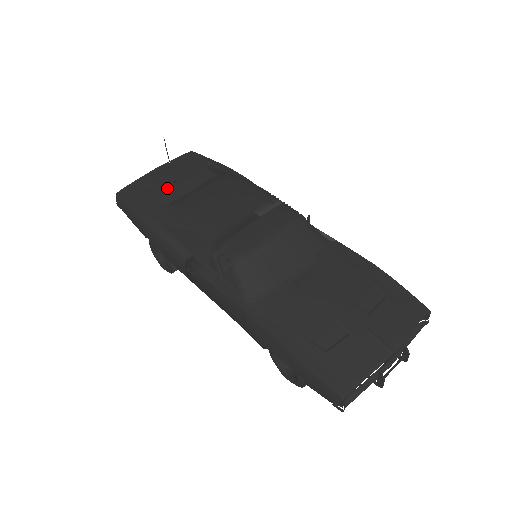
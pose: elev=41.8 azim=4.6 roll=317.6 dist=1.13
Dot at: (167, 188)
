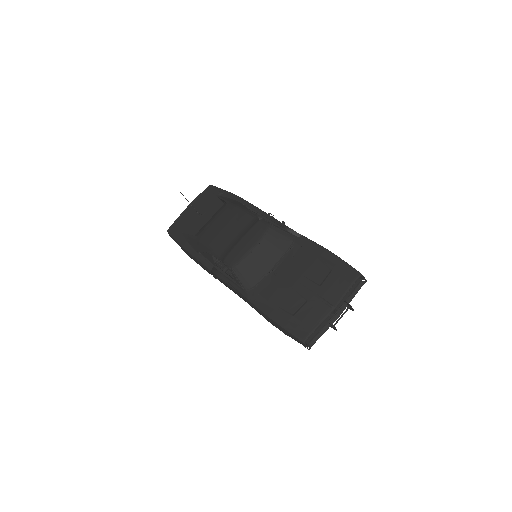
Dot at: (196, 220)
